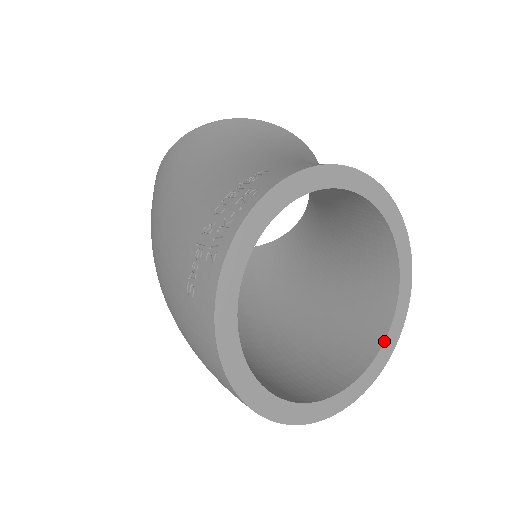
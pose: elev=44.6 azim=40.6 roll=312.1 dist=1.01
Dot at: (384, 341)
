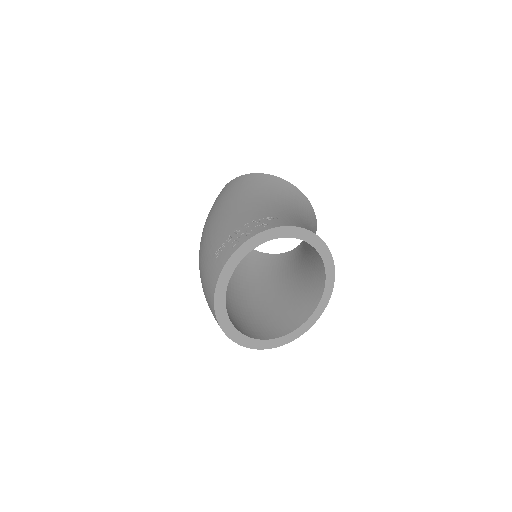
Dot at: (297, 328)
